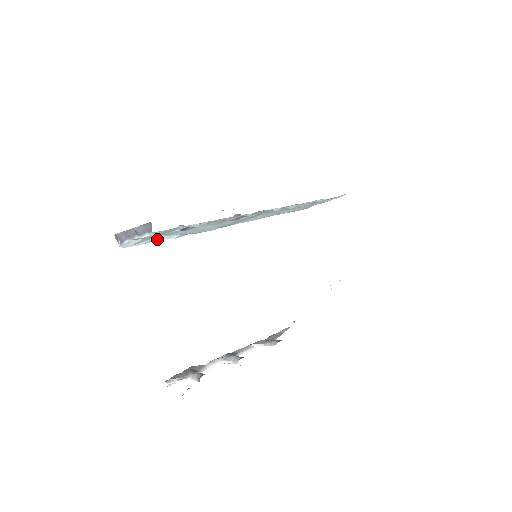
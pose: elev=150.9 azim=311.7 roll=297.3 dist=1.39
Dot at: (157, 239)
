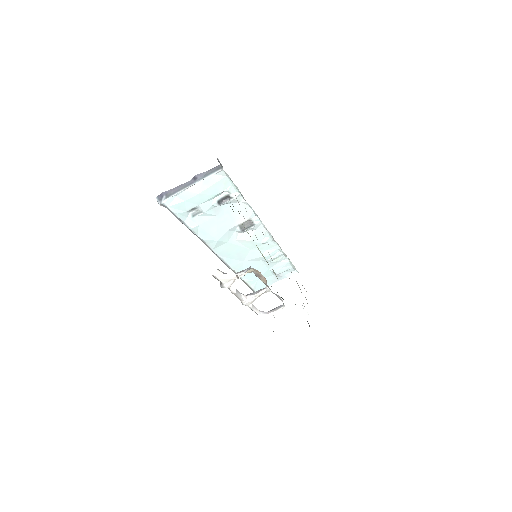
Dot at: (183, 219)
